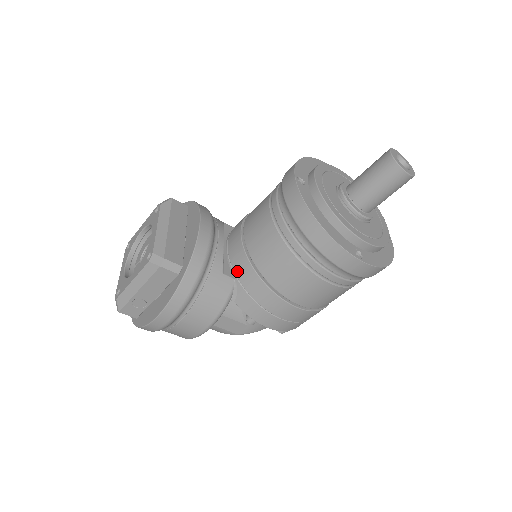
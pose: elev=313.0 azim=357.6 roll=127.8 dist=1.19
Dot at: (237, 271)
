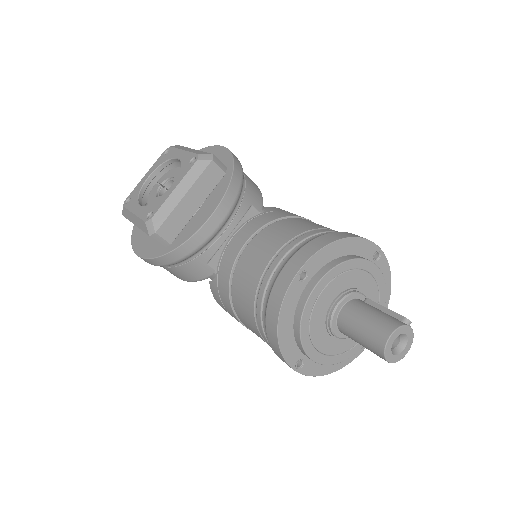
Dot at: (221, 269)
